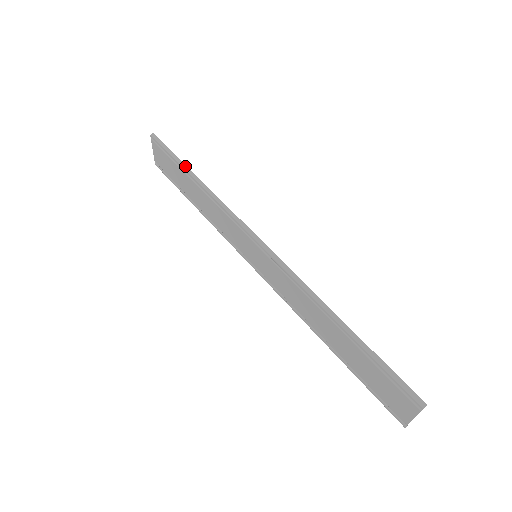
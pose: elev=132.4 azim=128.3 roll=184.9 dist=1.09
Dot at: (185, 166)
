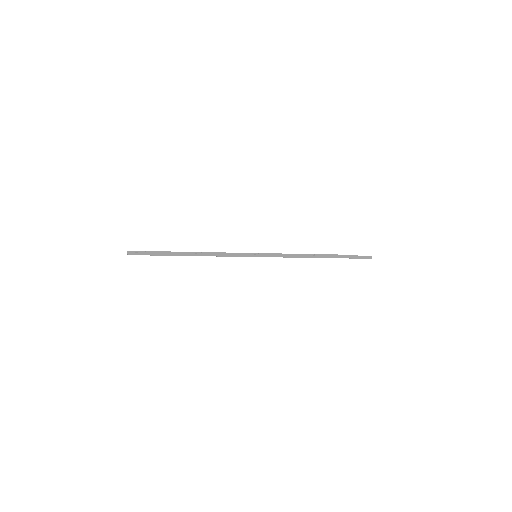
Dot at: (177, 254)
